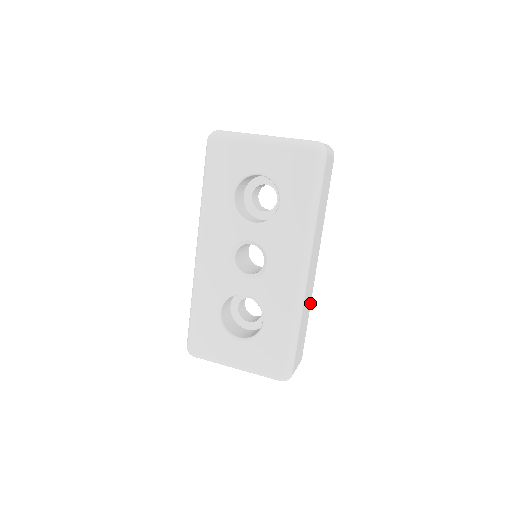
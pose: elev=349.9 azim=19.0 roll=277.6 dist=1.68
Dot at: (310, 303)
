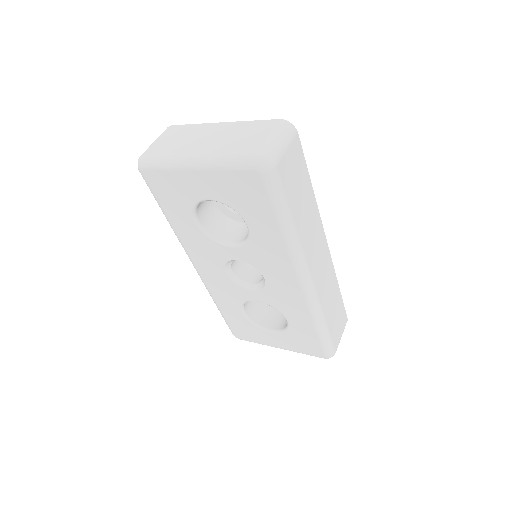
Dot at: (335, 279)
